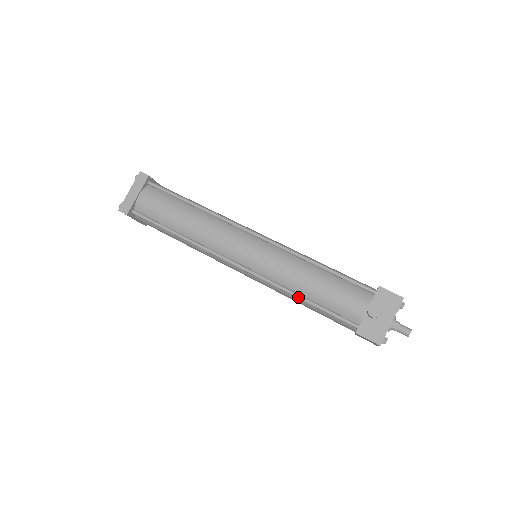
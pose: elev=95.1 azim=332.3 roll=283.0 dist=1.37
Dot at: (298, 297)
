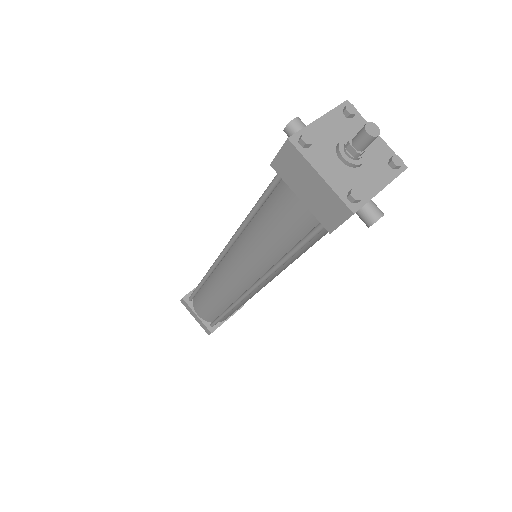
Dot at: (247, 216)
